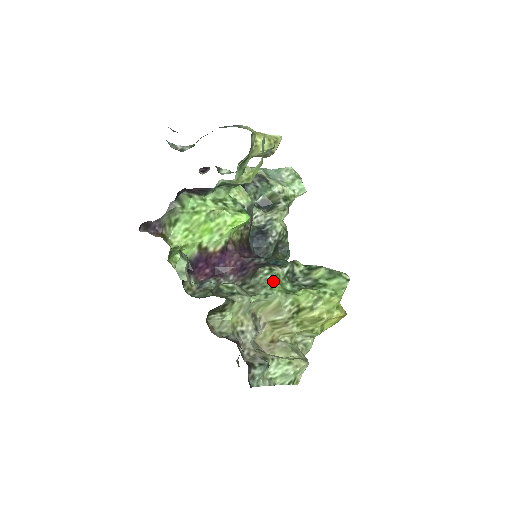
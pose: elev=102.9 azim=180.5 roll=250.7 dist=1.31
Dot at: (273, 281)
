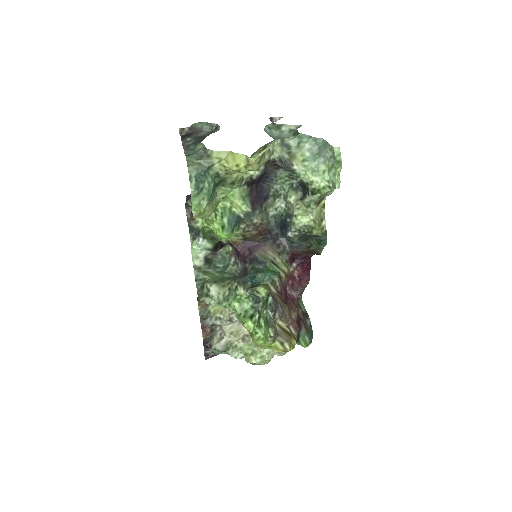
Dot at: (233, 299)
